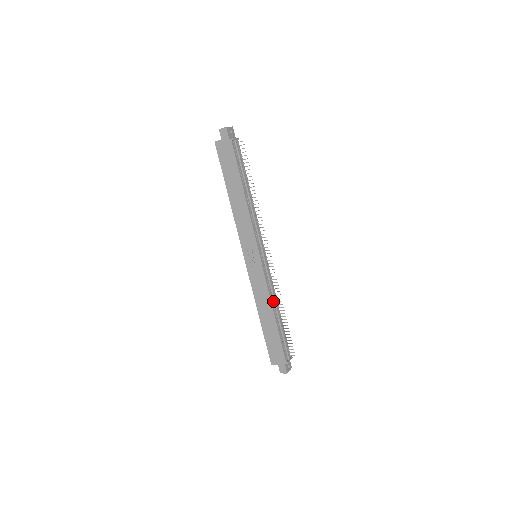
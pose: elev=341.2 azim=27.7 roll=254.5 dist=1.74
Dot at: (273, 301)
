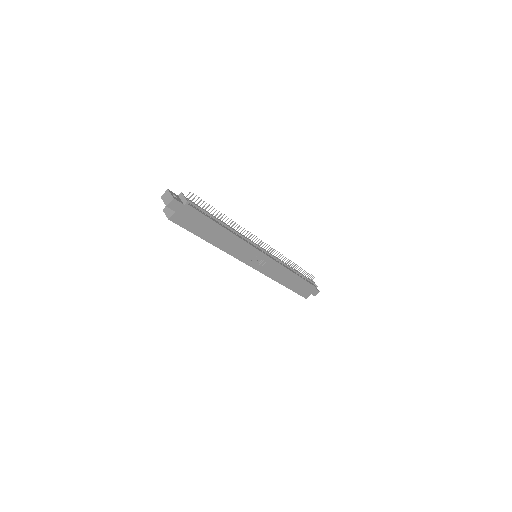
Dot at: (287, 267)
